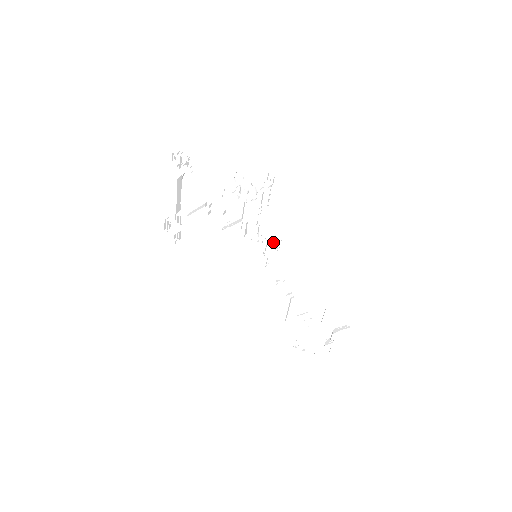
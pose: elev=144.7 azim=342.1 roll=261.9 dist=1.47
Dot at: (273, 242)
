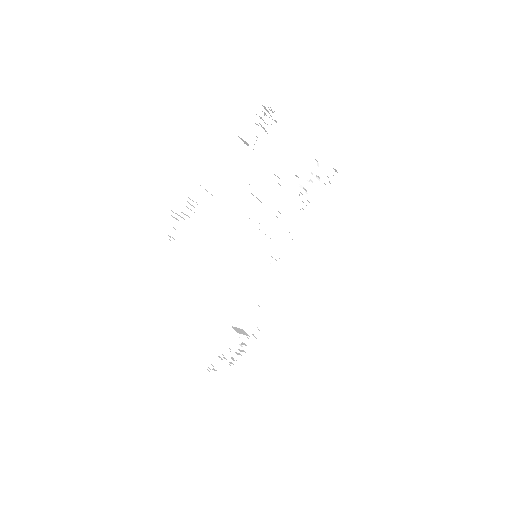
Dot at: occluded
